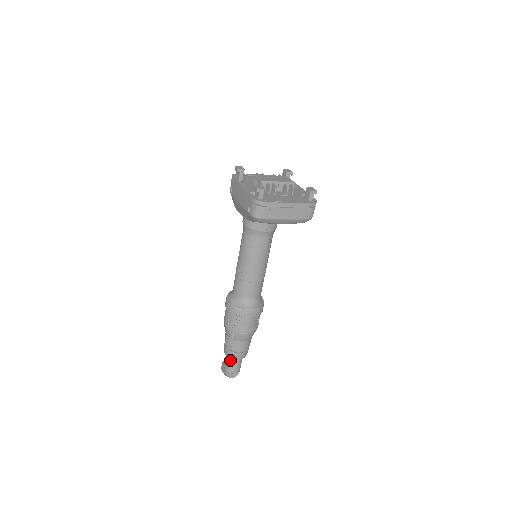
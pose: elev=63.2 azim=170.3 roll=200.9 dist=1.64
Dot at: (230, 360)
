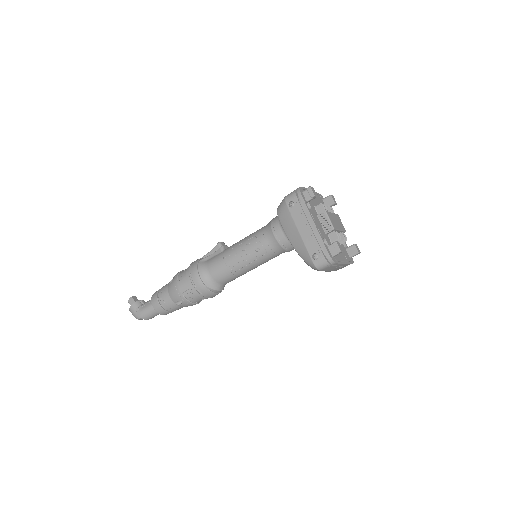
Dot at: (153, 311)
